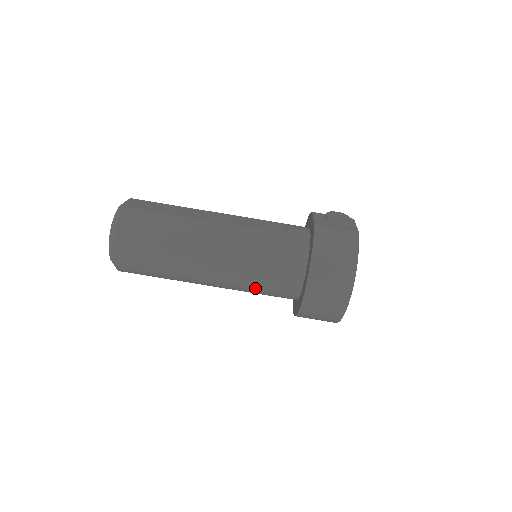
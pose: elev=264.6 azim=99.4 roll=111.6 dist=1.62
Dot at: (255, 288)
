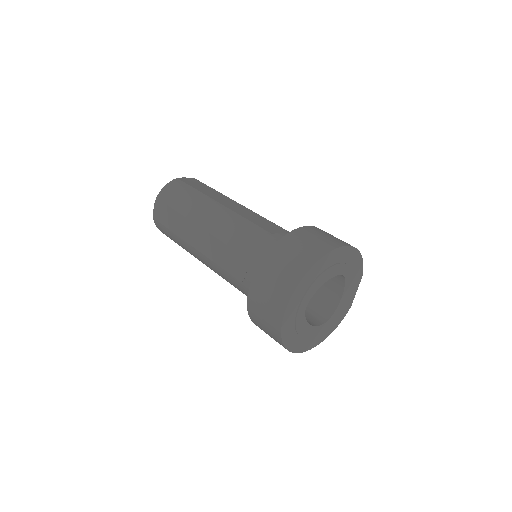
Dot at: (253, 229)
